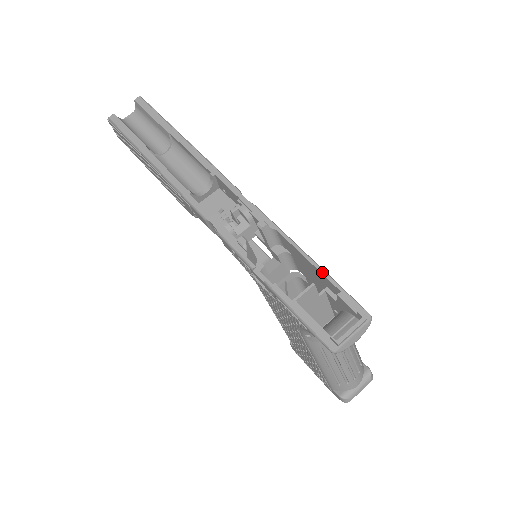
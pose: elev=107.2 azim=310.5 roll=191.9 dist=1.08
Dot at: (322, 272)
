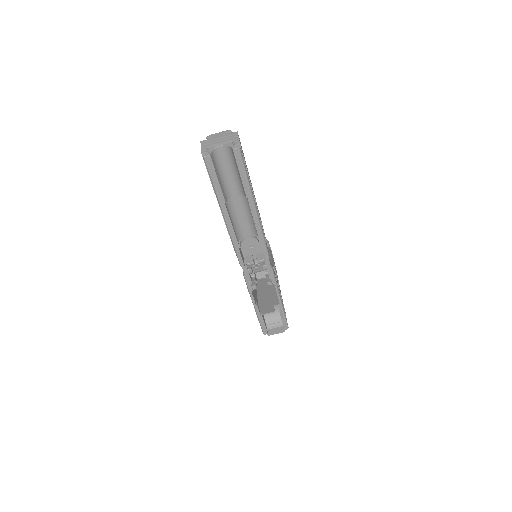
Dot at: (282, 309)
